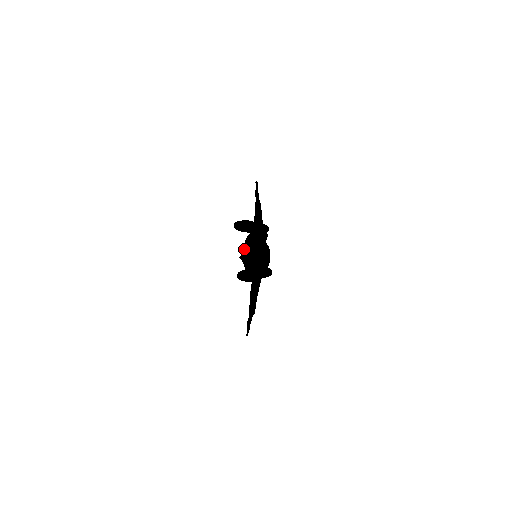
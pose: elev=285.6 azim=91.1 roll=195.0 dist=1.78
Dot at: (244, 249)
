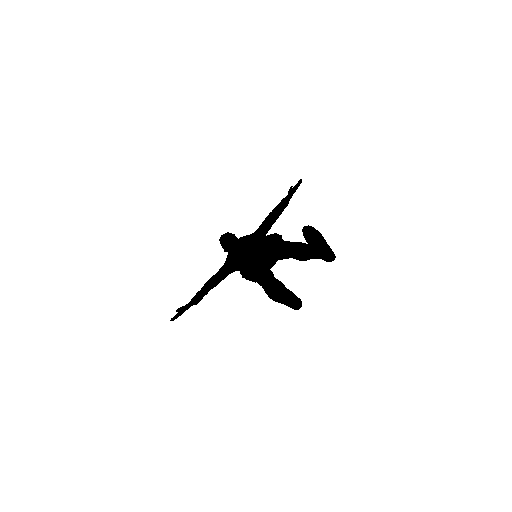
Dot at: (249, 239)
